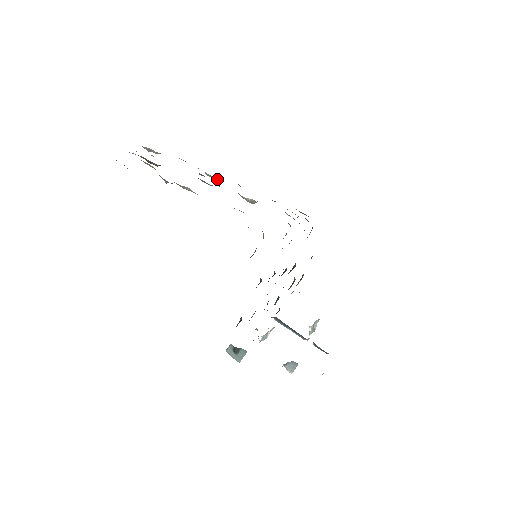
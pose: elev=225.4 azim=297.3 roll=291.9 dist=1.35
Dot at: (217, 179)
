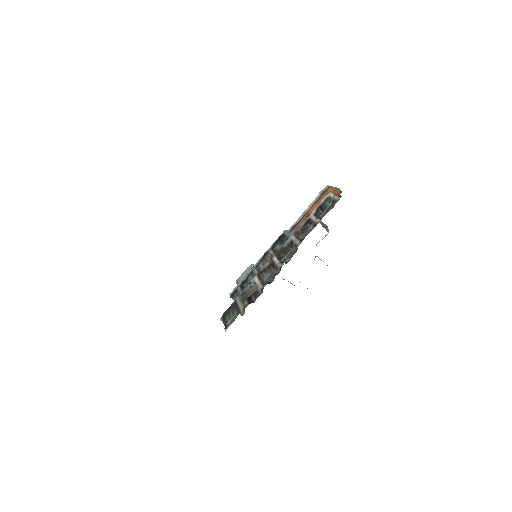
Dot at: occluded
